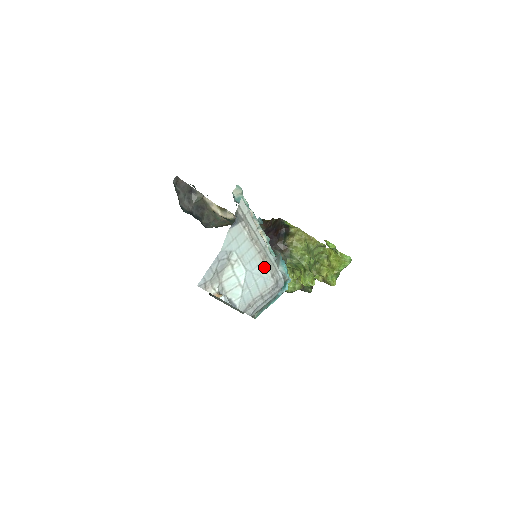
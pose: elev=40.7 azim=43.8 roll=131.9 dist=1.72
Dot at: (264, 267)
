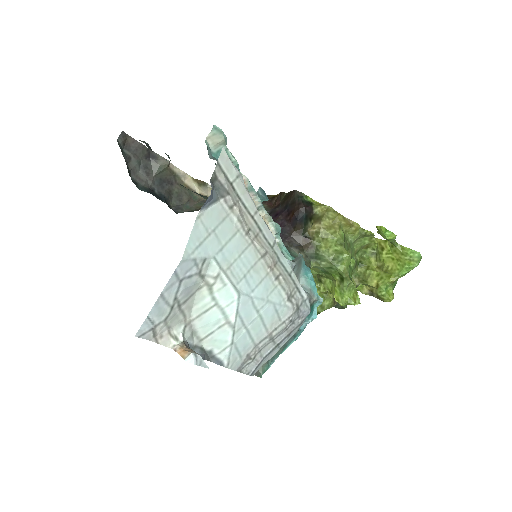
Dot at: (273, 283)
